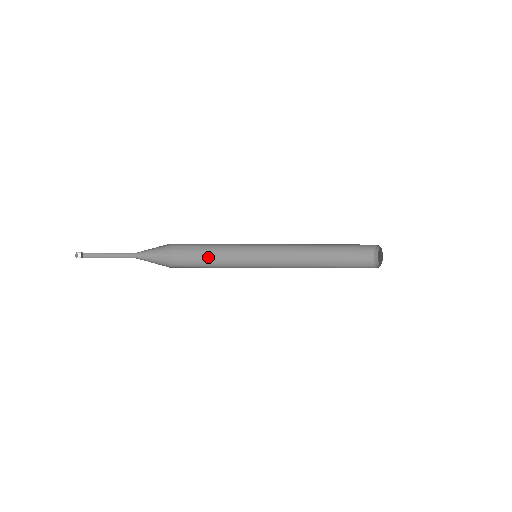
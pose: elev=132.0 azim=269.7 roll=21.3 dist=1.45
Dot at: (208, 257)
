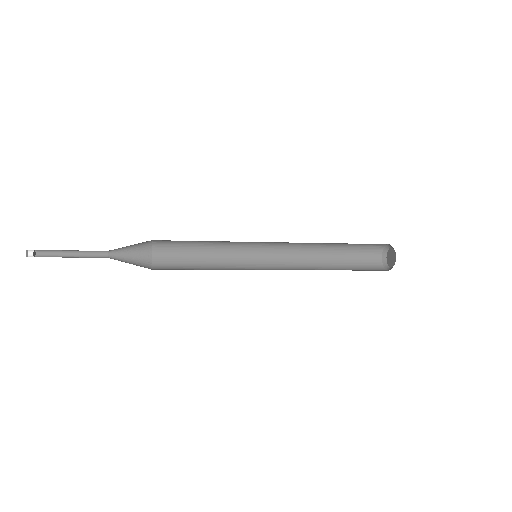
Dot at: (197, 269)
